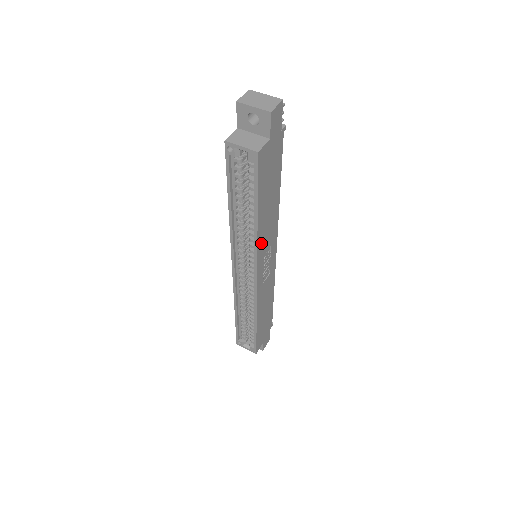
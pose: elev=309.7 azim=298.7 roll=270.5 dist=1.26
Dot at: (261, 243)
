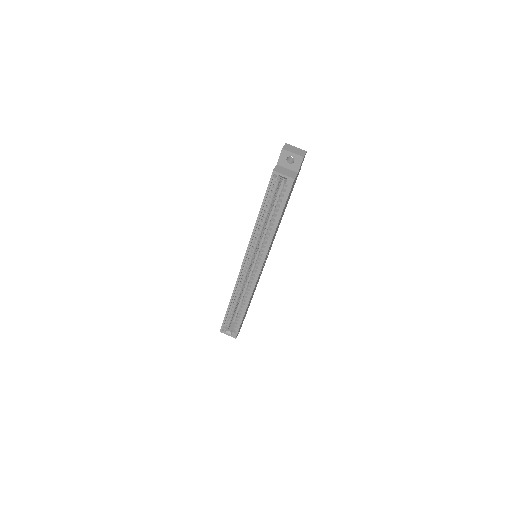
Dot at: (271, 242)
